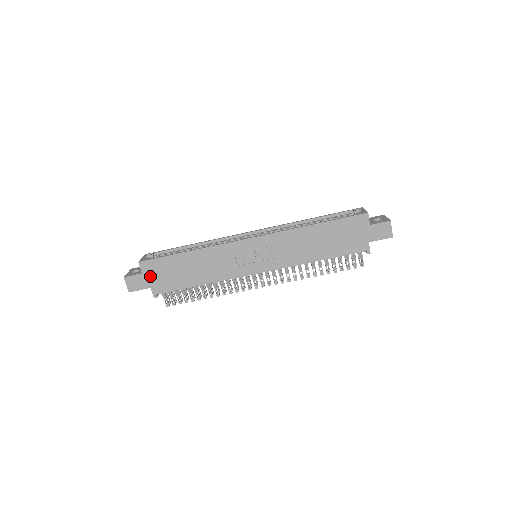
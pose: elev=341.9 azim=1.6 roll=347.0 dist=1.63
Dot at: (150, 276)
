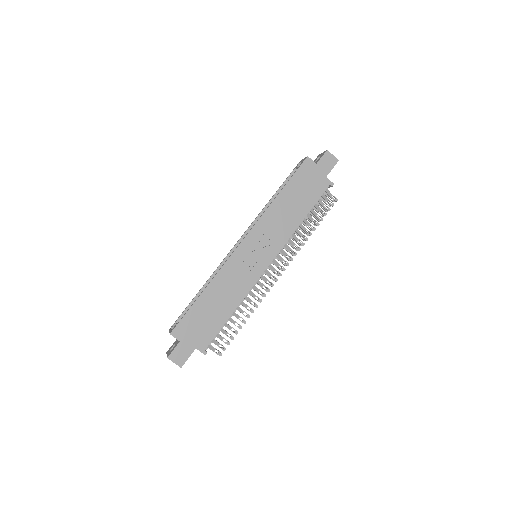
Dot at: (188, 338)
